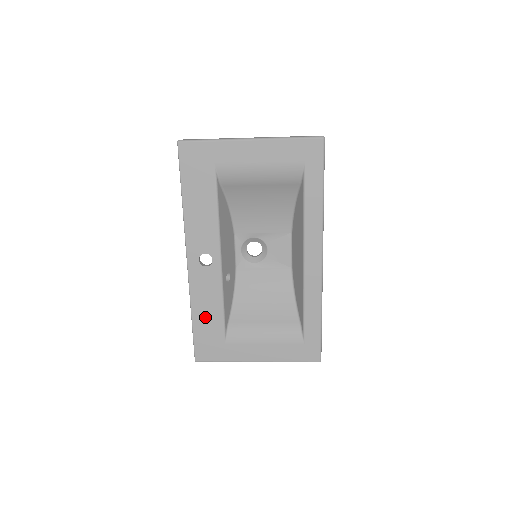
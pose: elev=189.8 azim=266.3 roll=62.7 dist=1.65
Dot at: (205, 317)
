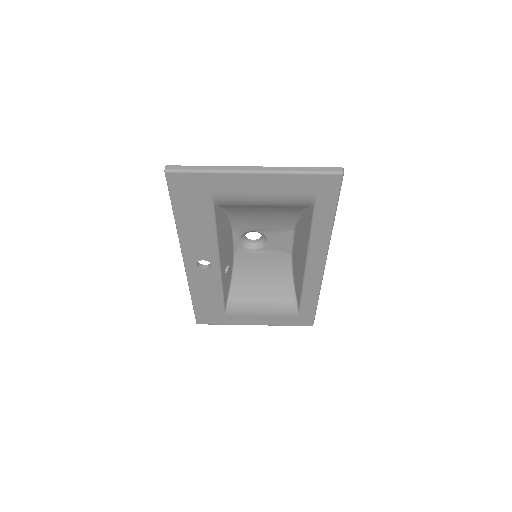
Dot at: (205, 300)
